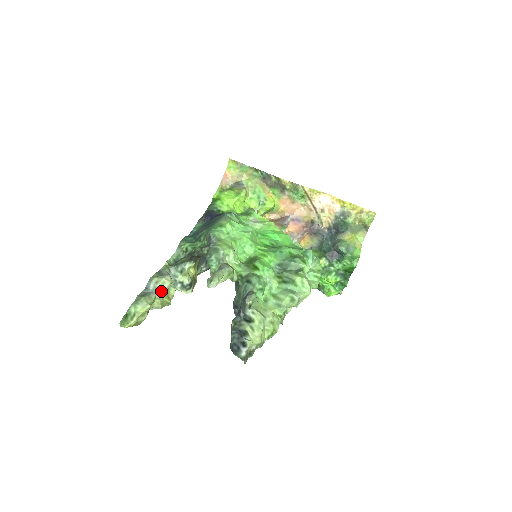
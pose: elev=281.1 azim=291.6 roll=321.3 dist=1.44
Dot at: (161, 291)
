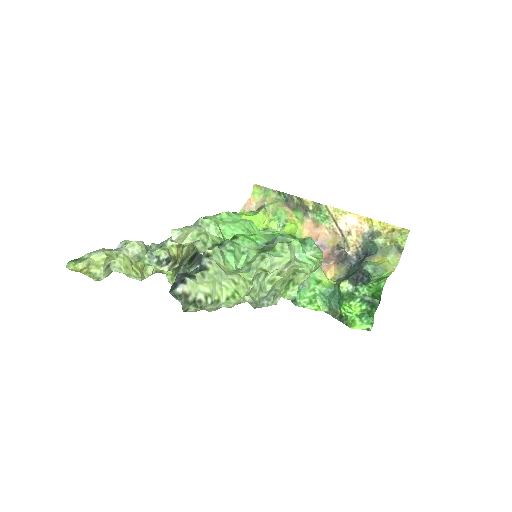
Dot at: (129, 254)
